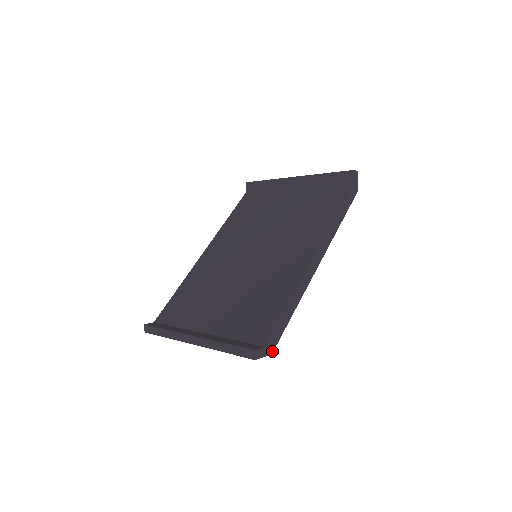
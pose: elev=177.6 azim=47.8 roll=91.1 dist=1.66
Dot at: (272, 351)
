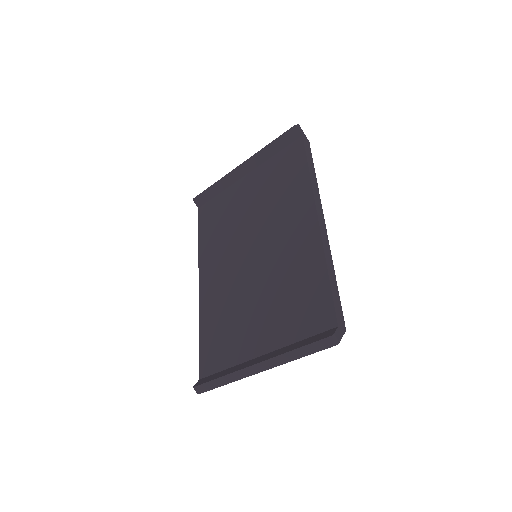
Dot at: (344, 327)
